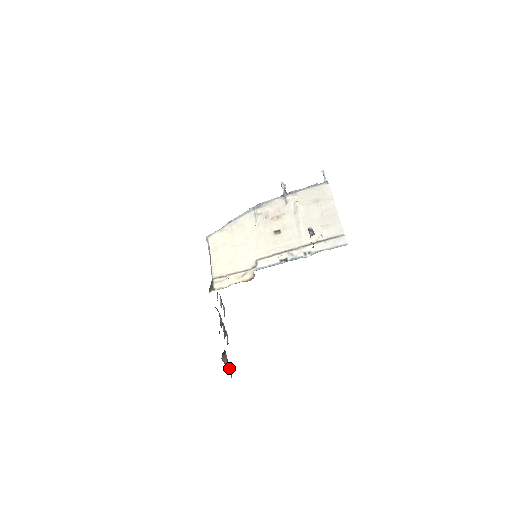
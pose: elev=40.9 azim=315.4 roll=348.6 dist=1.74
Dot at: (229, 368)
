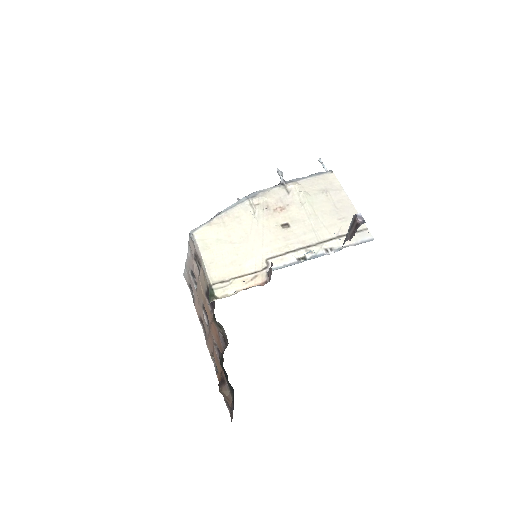
Dot at: occluded
